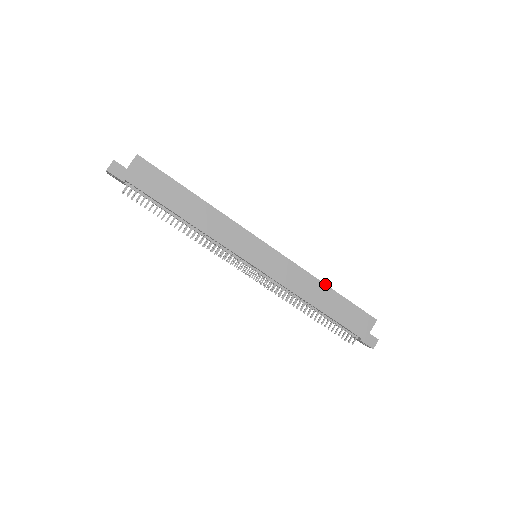
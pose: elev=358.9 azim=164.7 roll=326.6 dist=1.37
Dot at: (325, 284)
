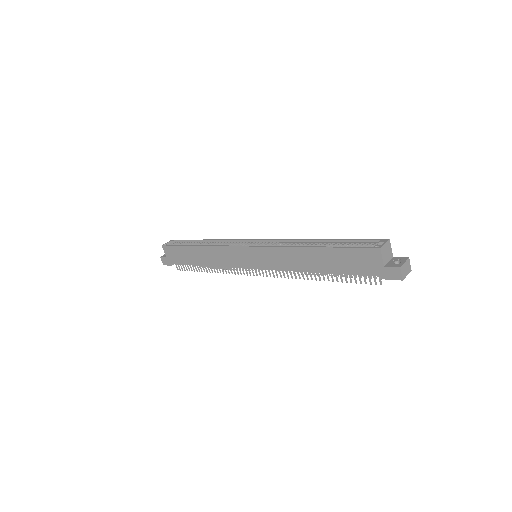
Dot at: (306, 247)
